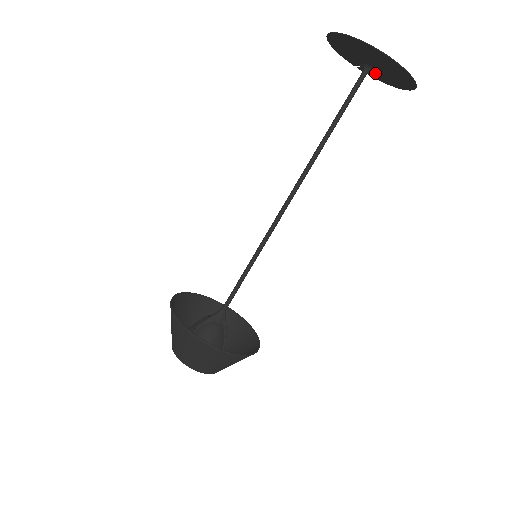
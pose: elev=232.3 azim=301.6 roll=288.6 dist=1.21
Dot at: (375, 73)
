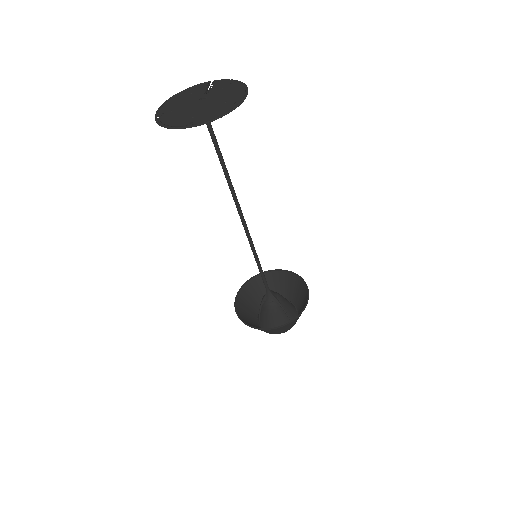
Dot at: occluded
